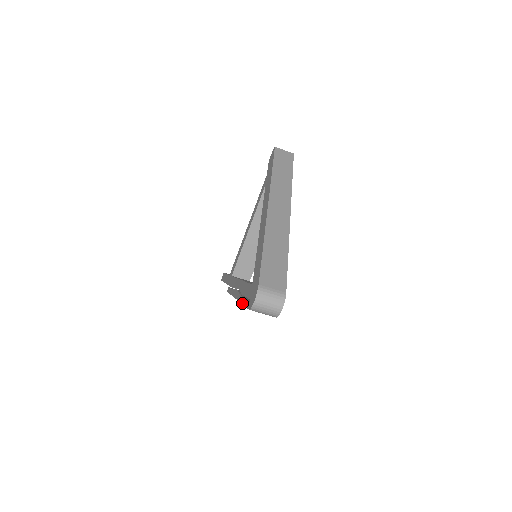
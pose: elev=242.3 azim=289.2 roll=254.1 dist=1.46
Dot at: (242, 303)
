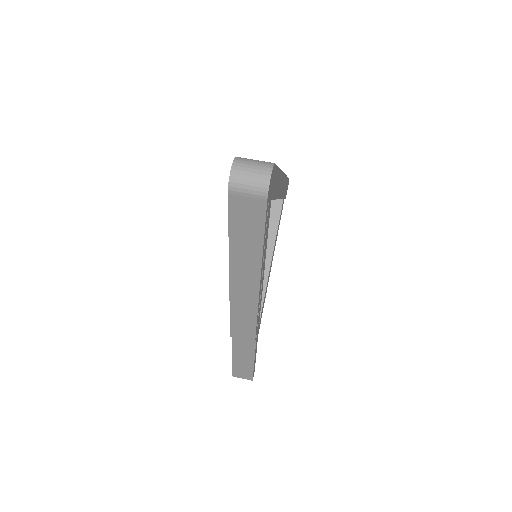
Dot at: occluded
